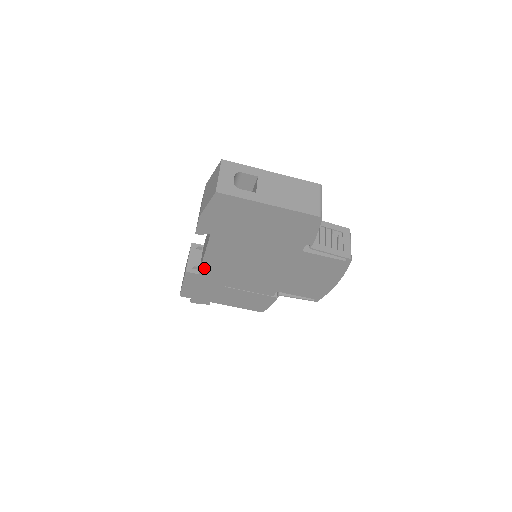
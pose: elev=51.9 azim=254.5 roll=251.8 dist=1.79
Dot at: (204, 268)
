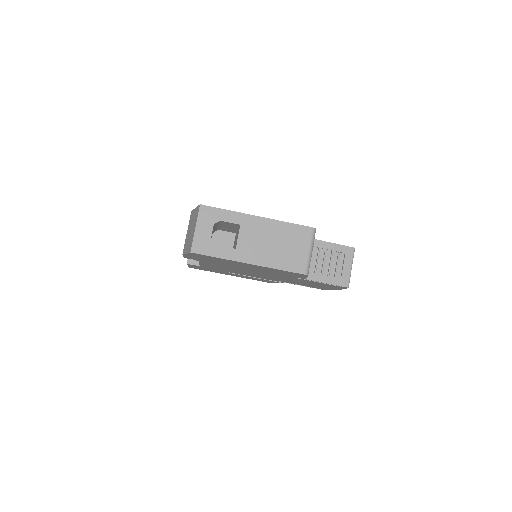
Dot at: occluded
